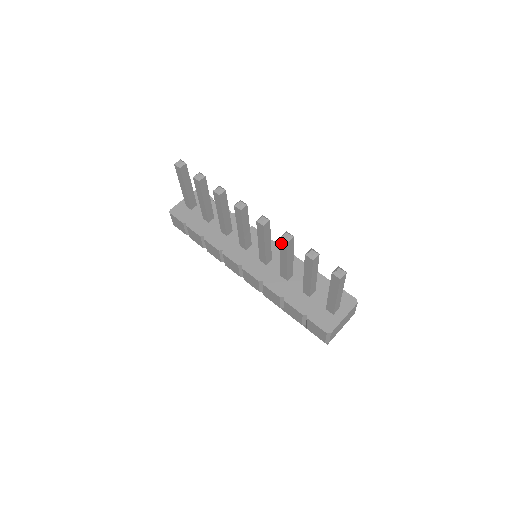
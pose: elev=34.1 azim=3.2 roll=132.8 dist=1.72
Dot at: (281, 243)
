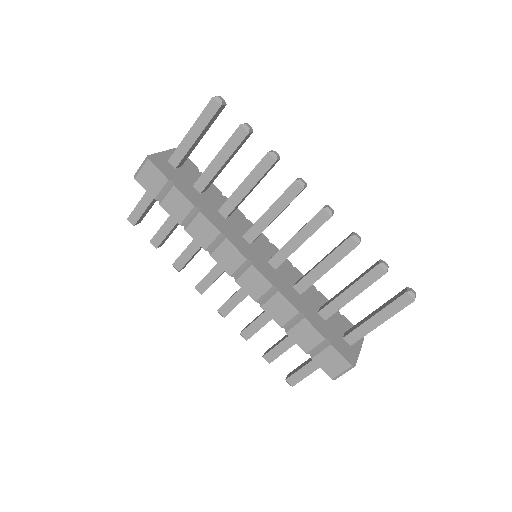
Dot at: (345, 244)
